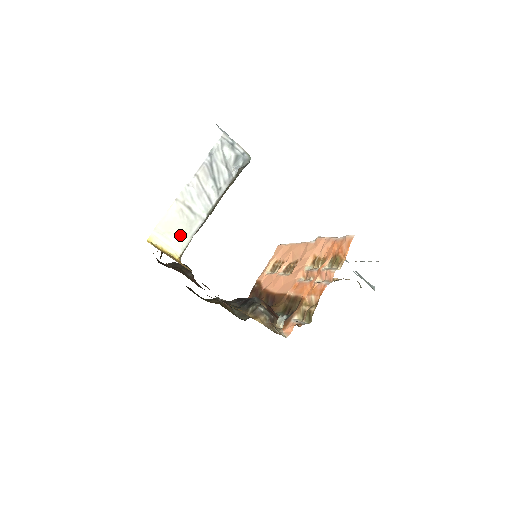
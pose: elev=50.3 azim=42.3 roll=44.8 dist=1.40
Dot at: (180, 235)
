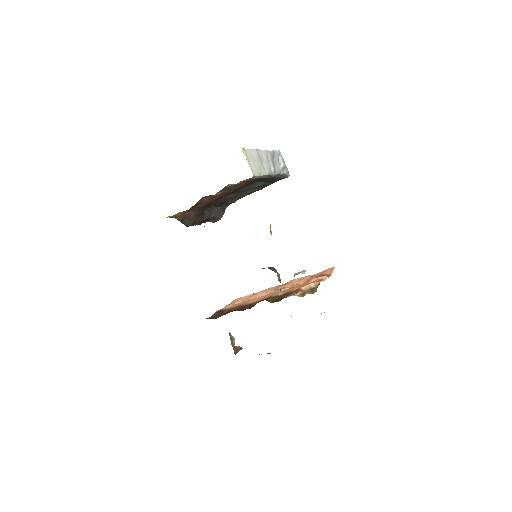
Dot at: (255, 167)
